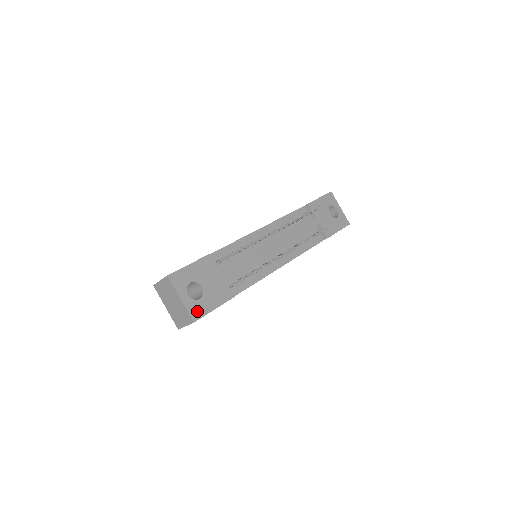
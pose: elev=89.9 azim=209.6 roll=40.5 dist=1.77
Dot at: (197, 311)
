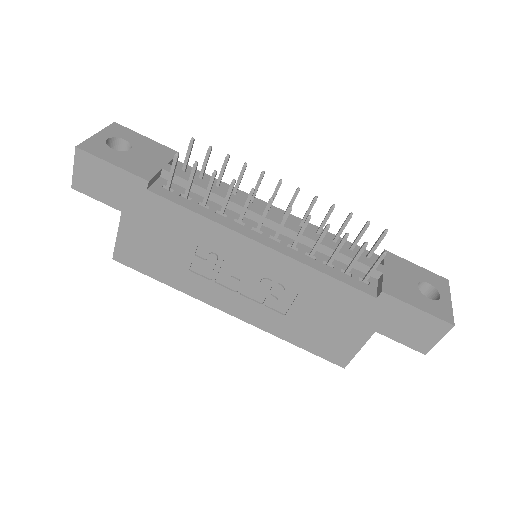
Dot at: (94, 148)
